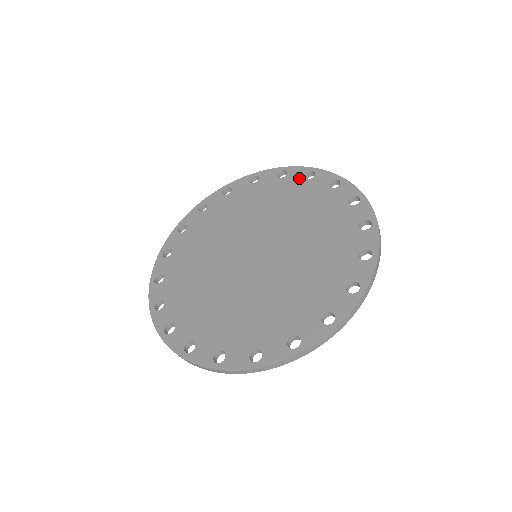
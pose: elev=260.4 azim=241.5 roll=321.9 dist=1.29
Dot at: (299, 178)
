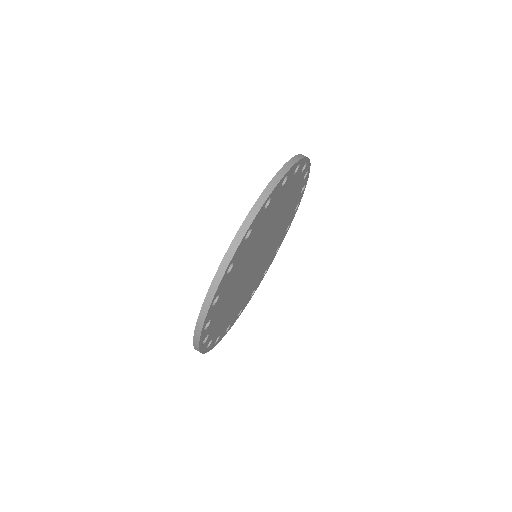
Dot at: occluded
